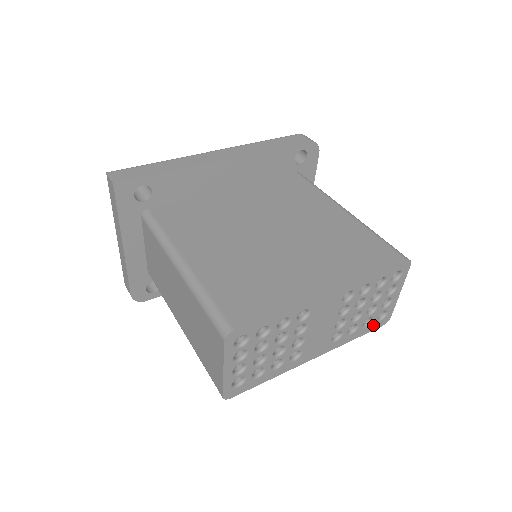
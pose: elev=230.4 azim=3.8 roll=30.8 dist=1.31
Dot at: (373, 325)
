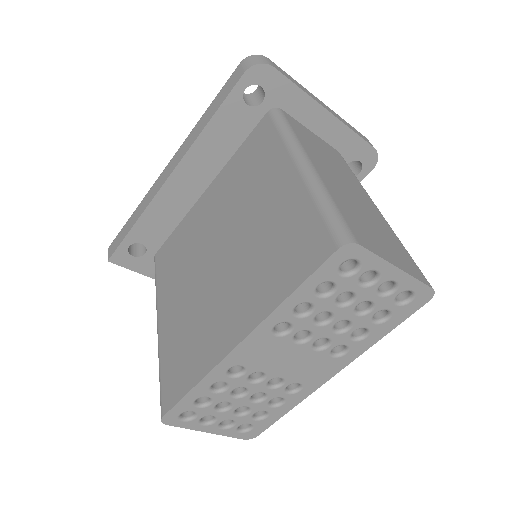
Dot at: (402, 311)
